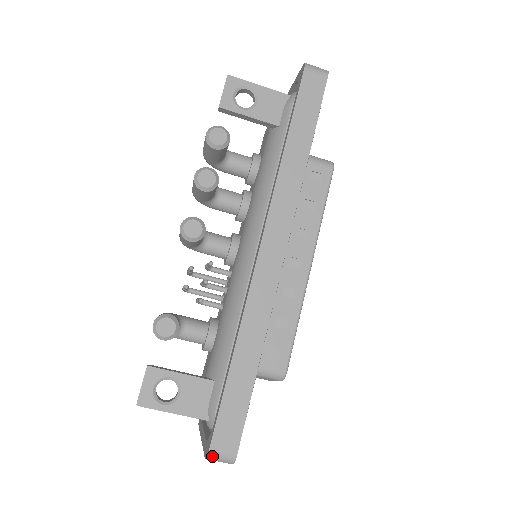
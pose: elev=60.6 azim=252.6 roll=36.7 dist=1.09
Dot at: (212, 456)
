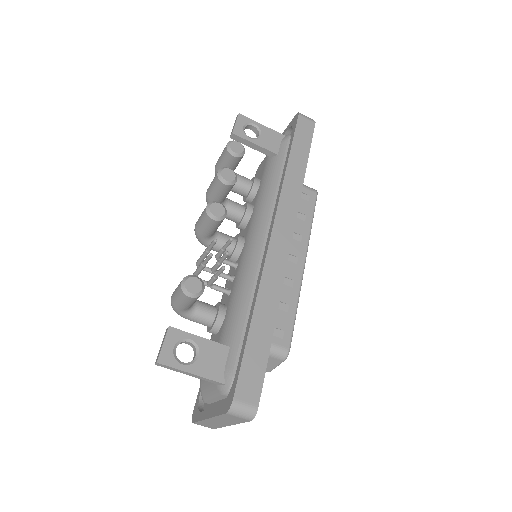
Dot at: (235, 407)
